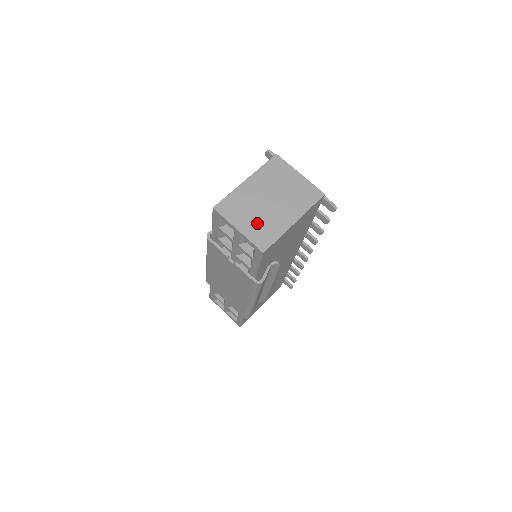
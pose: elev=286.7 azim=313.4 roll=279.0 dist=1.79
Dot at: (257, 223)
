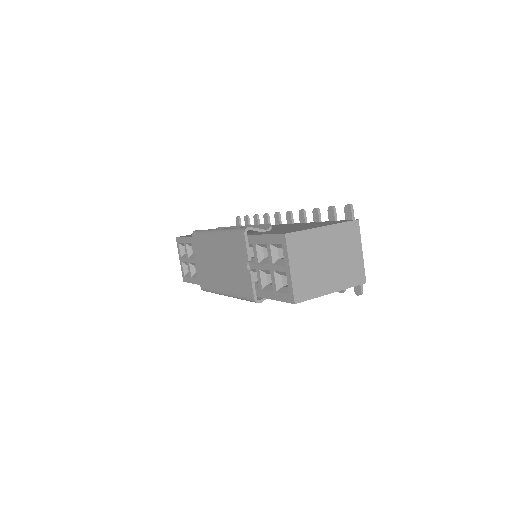
Dot at: (307, 273)
